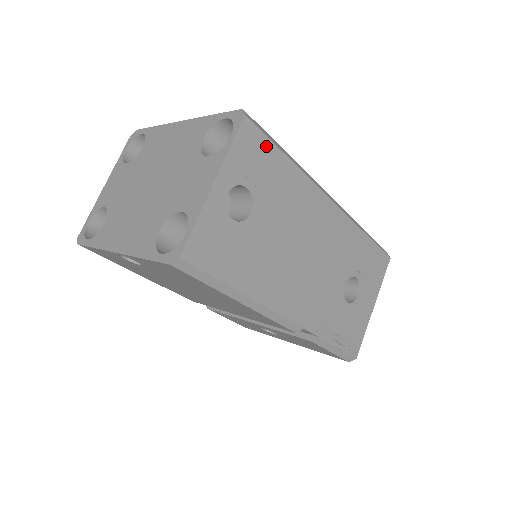
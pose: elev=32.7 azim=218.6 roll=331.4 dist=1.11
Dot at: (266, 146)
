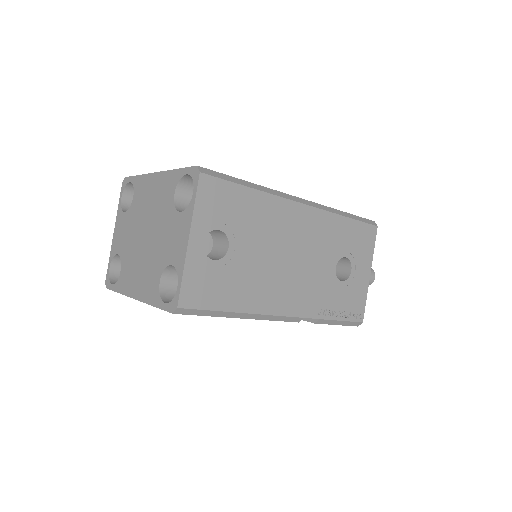
Dot at: (227, 188)
